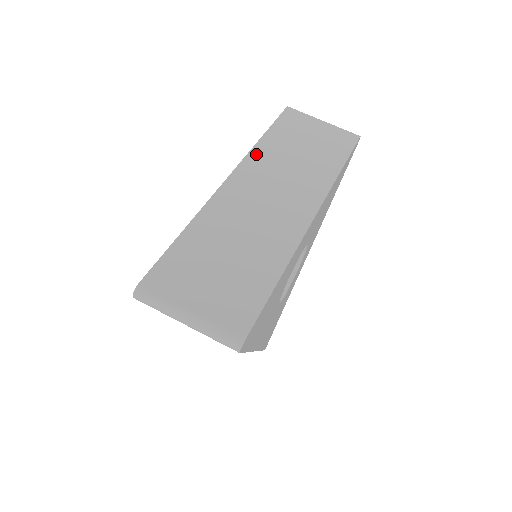
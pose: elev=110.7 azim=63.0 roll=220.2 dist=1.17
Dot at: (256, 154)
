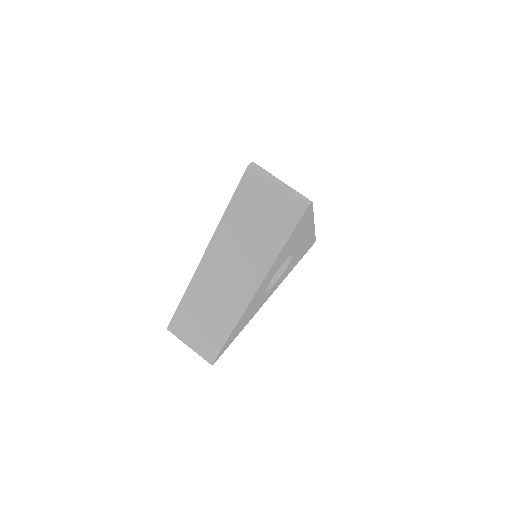
Dot at: occluded
